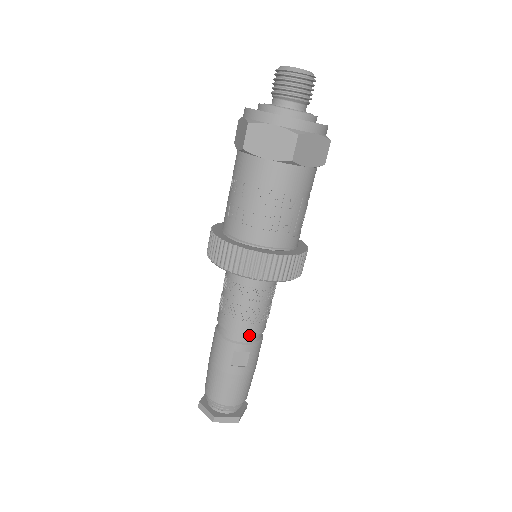
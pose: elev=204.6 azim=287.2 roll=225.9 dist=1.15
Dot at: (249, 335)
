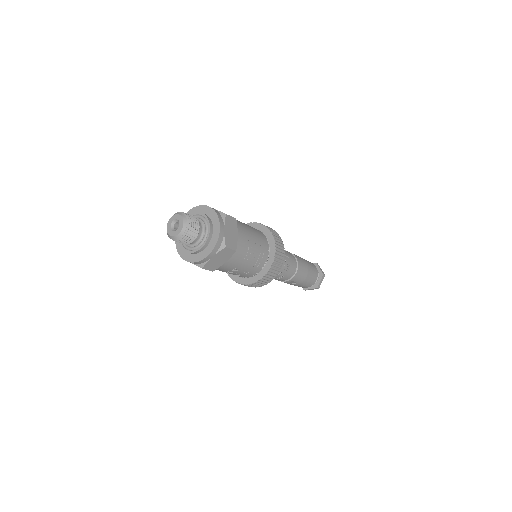
Dot at: occluded
